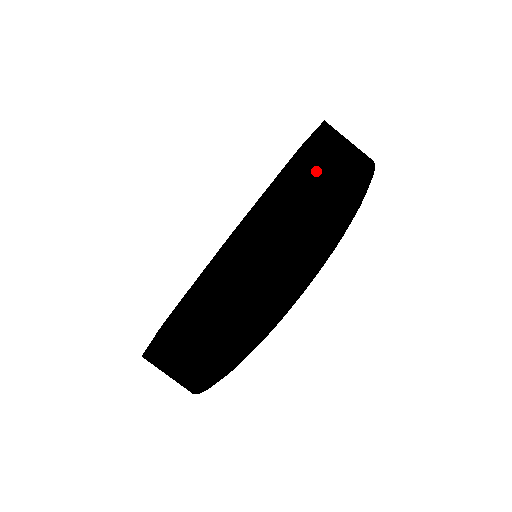
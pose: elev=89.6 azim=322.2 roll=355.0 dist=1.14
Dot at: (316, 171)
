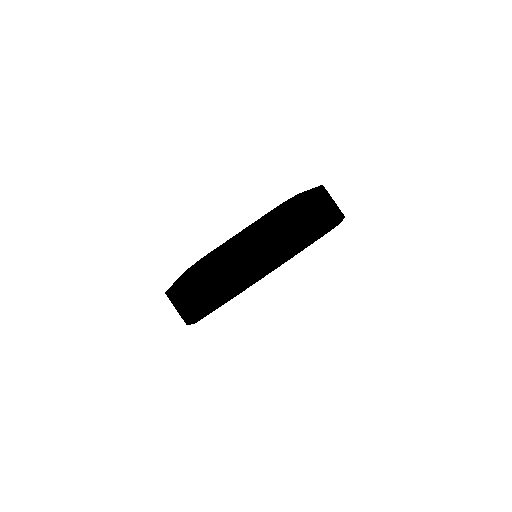
Dot at: (322, 198)
